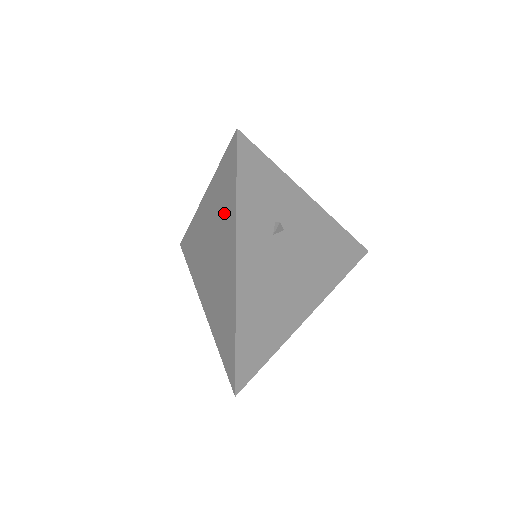
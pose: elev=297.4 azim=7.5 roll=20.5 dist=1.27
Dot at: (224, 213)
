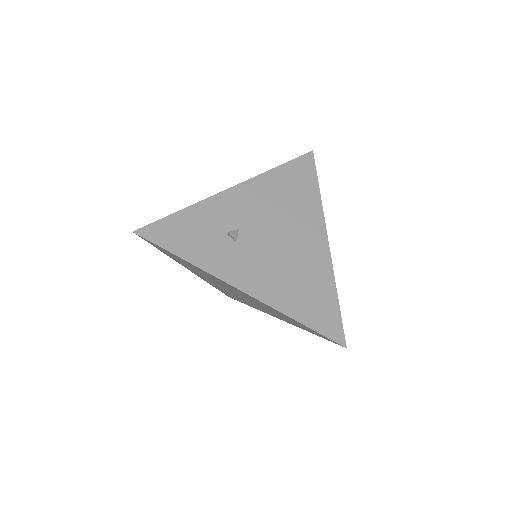
Dot at: (199, 271)
